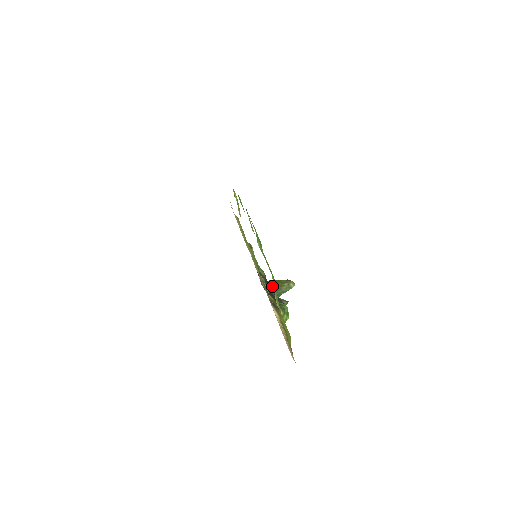
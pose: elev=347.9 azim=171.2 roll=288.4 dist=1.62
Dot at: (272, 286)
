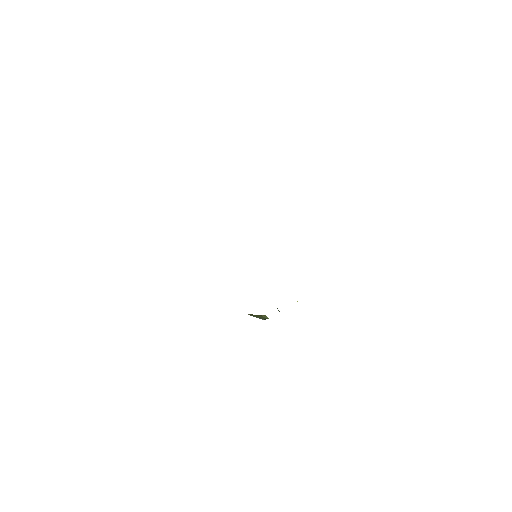
Dot at: (251, 315)
